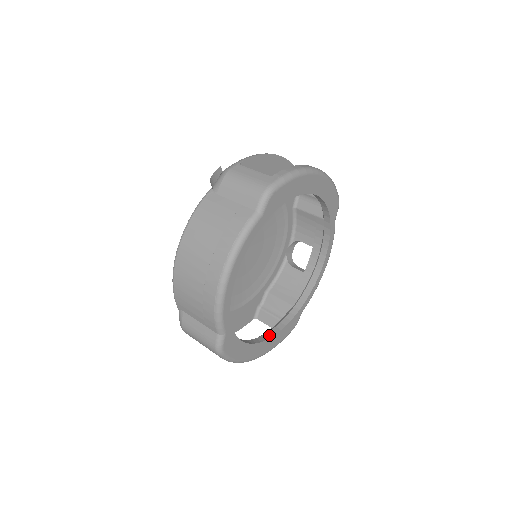
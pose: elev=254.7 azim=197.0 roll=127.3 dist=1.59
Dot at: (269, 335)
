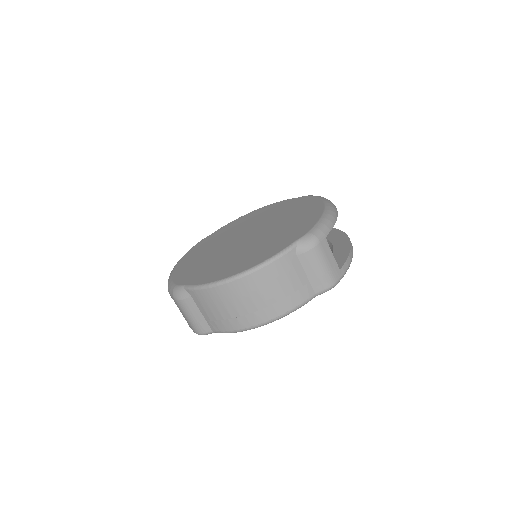
Dot at: occluded
